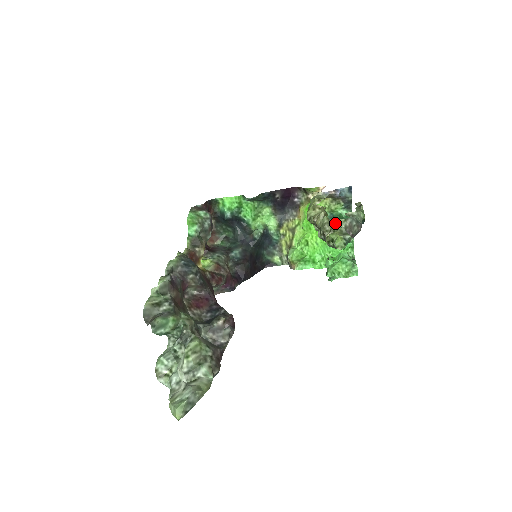
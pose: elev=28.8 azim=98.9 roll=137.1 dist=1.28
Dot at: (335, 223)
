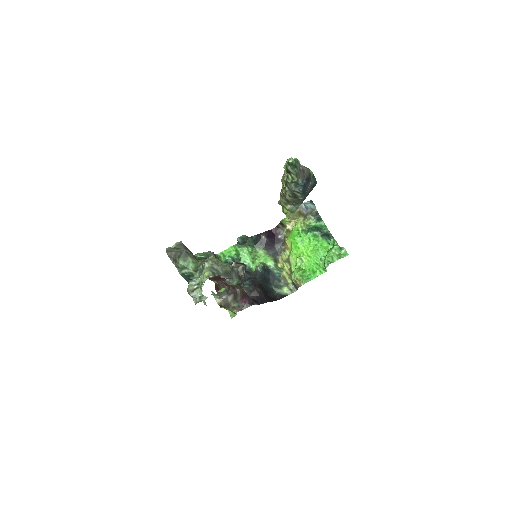
Dot at: occluded
